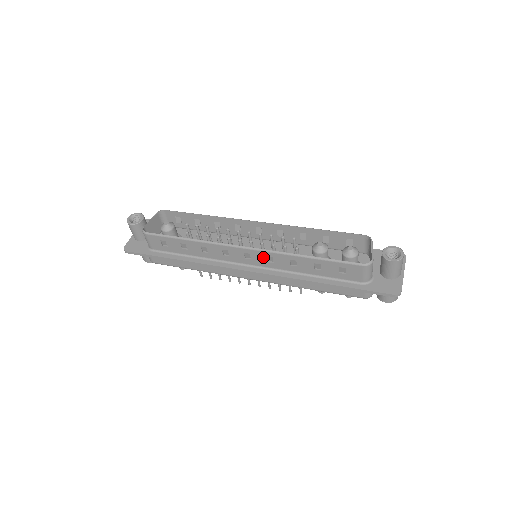
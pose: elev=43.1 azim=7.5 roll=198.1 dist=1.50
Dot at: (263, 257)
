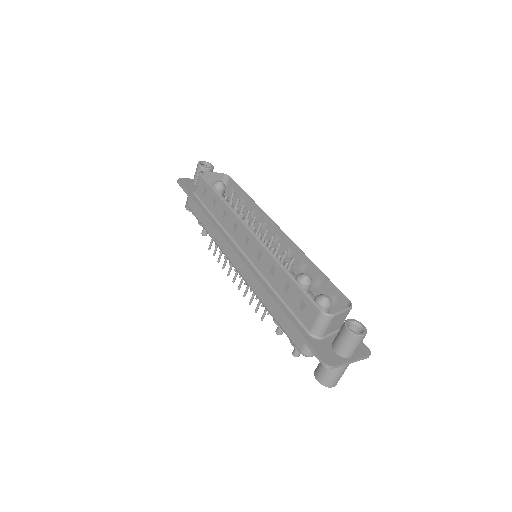
Dot at: (256, 249)
